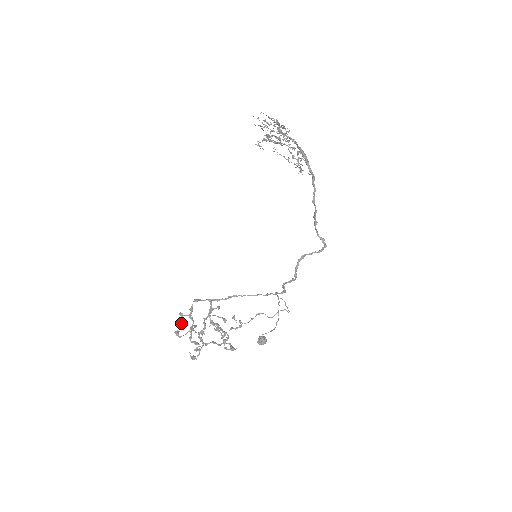
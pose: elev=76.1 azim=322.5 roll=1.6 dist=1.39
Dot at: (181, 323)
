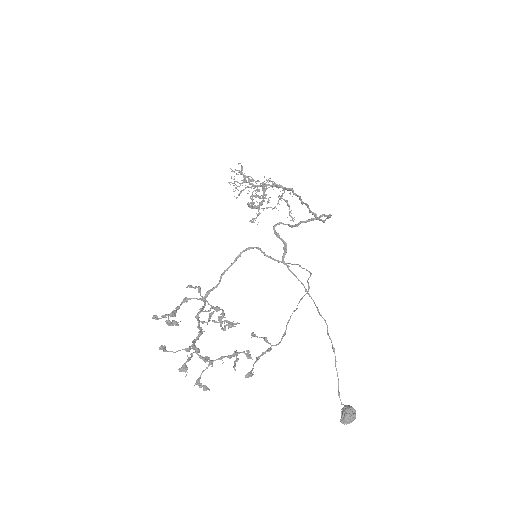
Dot at: (161, 318)
